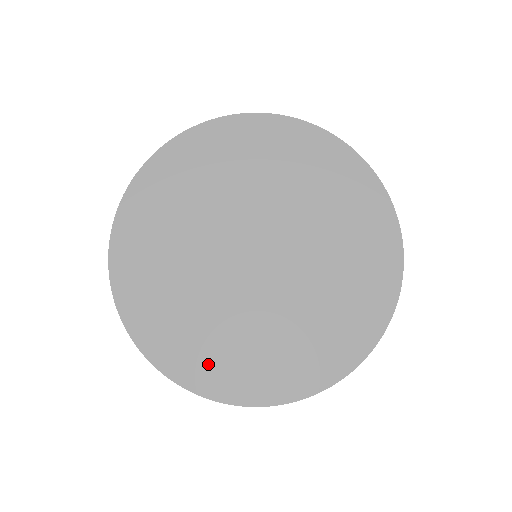
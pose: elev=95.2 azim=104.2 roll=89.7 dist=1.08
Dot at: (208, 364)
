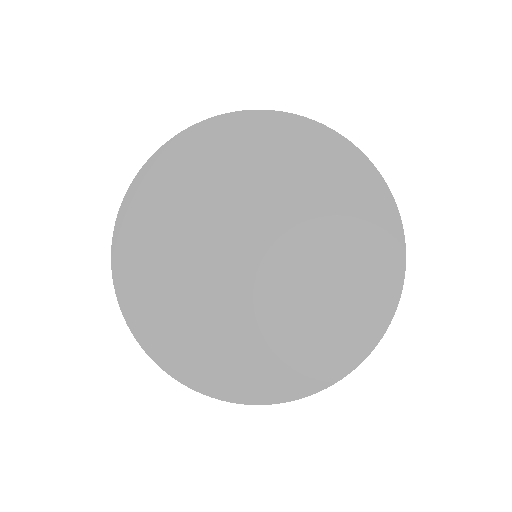
Dot at: (165, 328)
